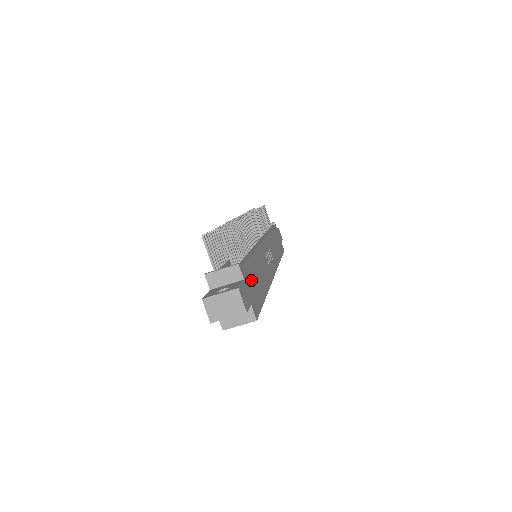
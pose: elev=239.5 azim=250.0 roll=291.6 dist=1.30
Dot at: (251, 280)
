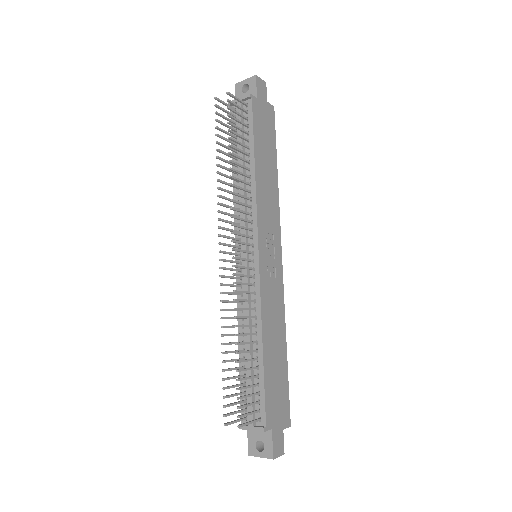
Dot at: (274, 399)
